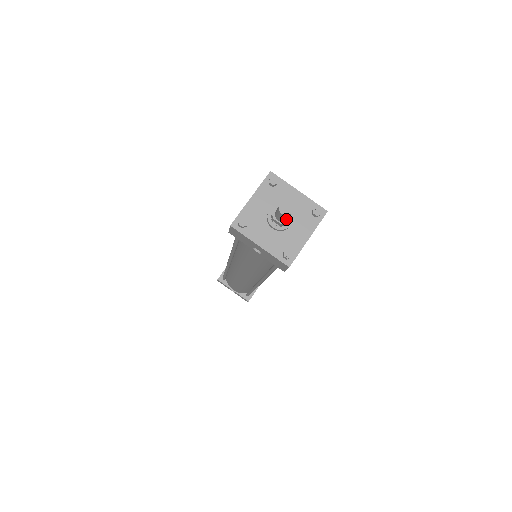
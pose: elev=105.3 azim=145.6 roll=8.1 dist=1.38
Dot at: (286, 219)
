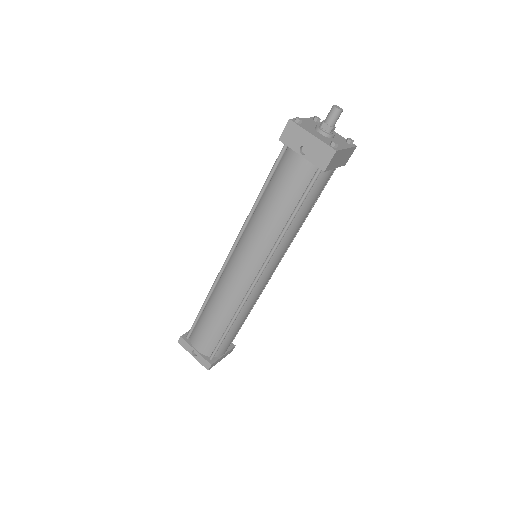
Dot at: (334, 123)
